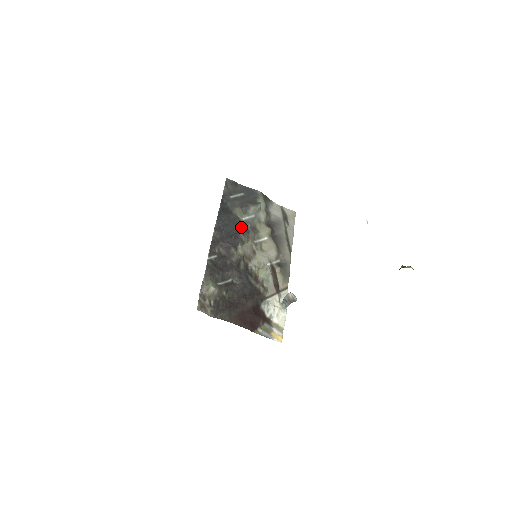
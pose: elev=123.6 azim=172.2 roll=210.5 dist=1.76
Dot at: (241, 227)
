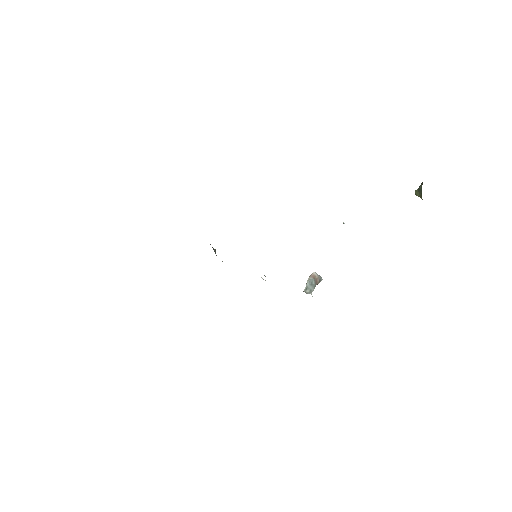
Dot at: occluded
